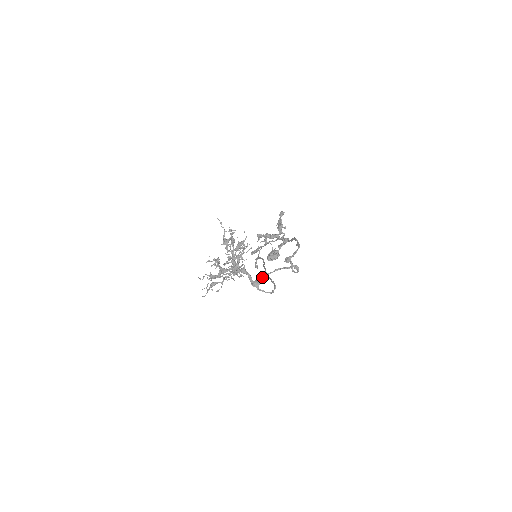
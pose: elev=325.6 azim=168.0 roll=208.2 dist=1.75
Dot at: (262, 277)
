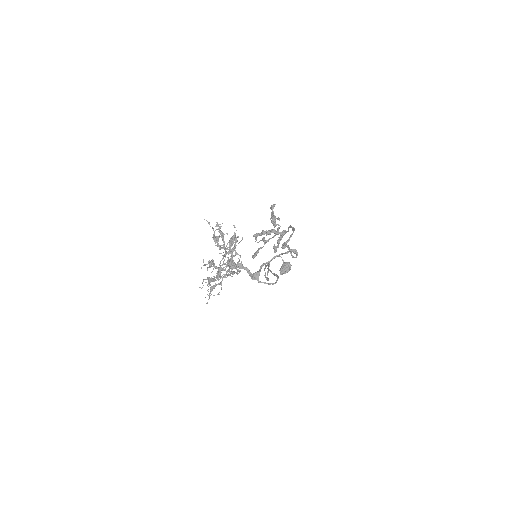
Dot at: (260, 268)
